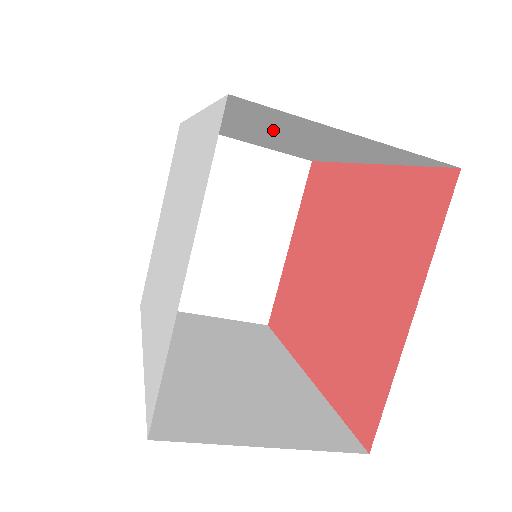
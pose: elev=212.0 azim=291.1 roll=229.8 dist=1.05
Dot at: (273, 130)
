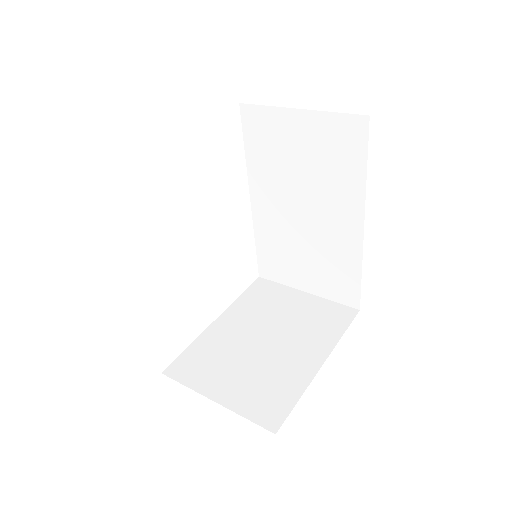
Dot at: occluded
